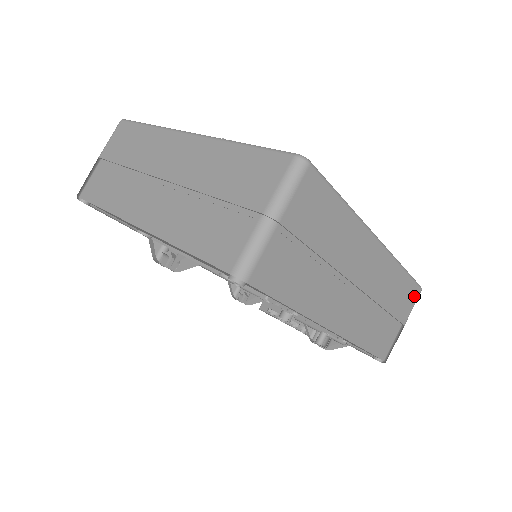
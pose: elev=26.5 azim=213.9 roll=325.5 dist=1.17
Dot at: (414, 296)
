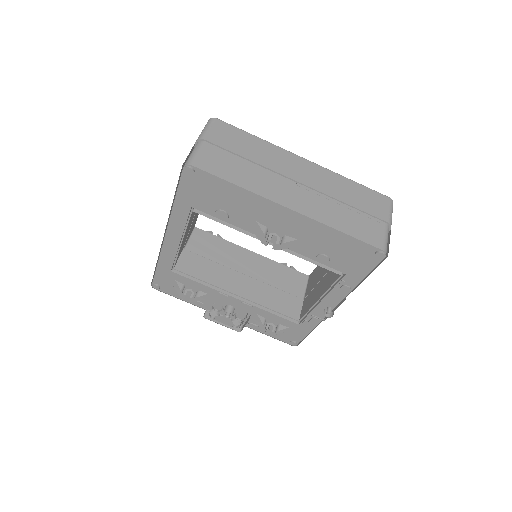
Dot at: occluded
